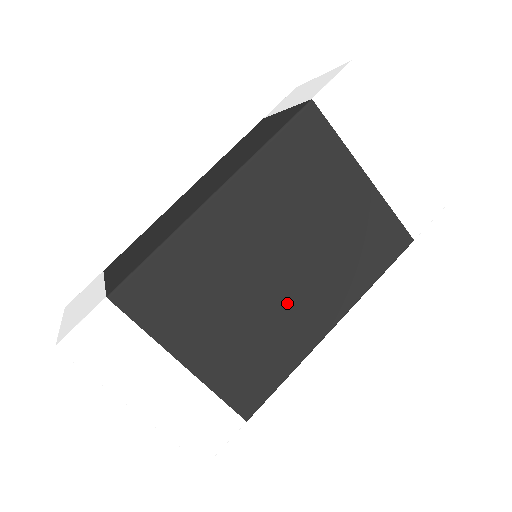
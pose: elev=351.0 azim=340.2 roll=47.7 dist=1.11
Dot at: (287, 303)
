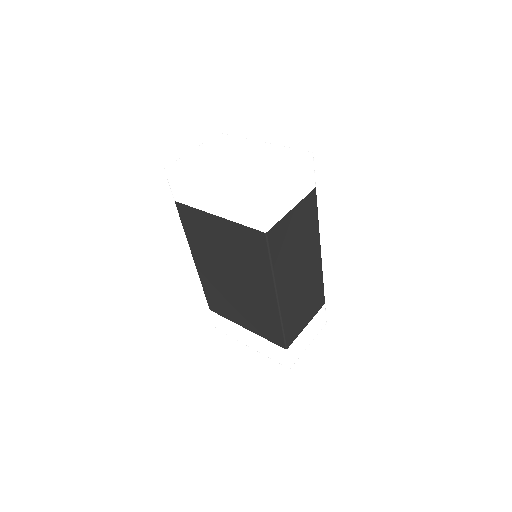
Dot at: (250, 293)
